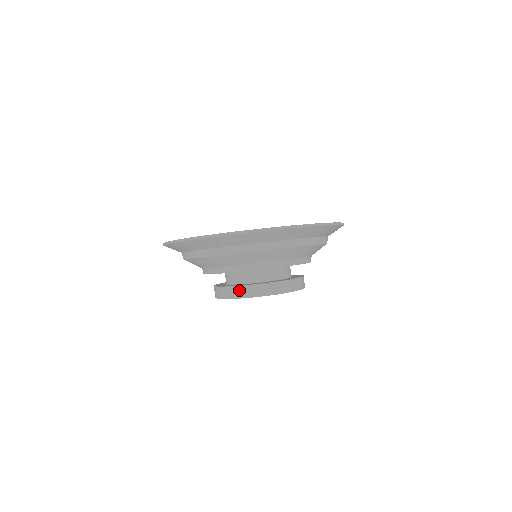
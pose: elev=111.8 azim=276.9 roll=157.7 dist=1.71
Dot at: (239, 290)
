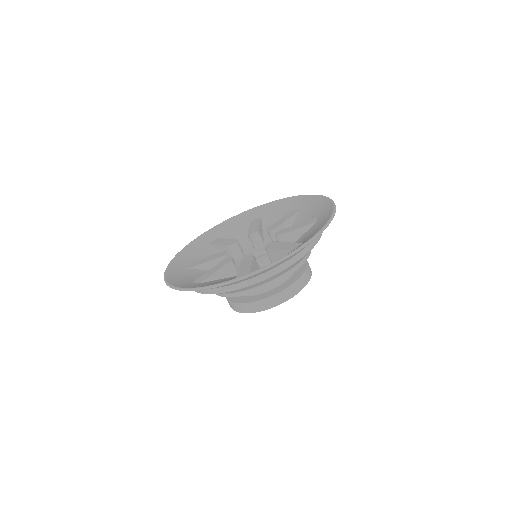
Dot at: (244, 307)
